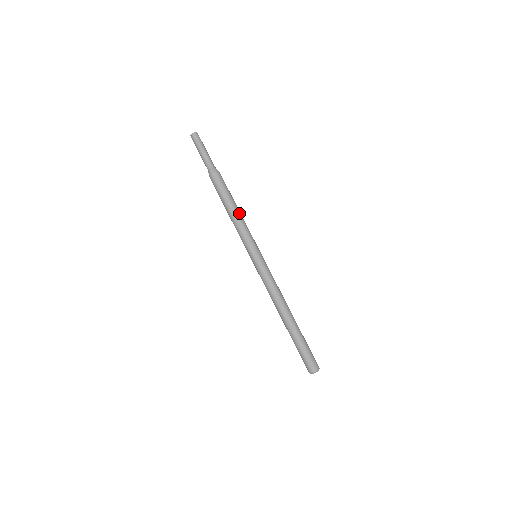
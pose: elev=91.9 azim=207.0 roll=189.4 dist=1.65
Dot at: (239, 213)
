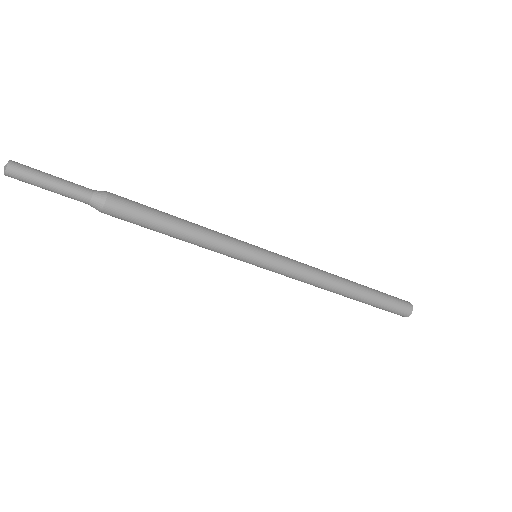
Dot at: (190, 230)
